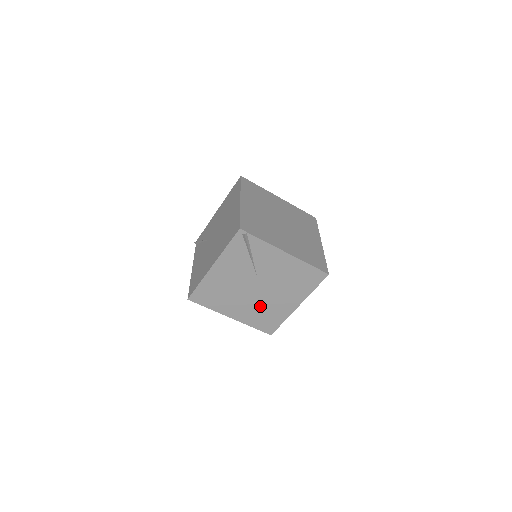
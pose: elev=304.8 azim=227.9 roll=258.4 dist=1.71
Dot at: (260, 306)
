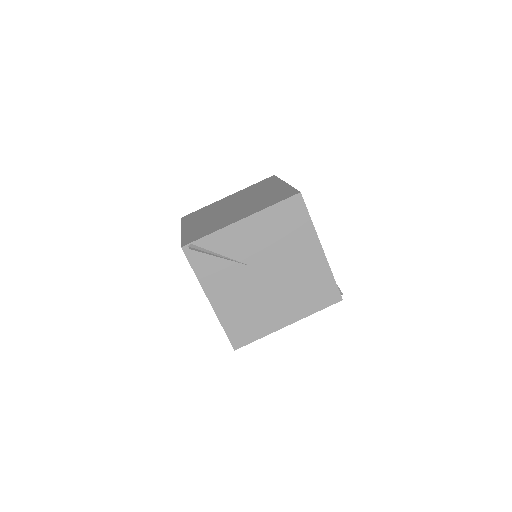
Dot at: (294, 287)
